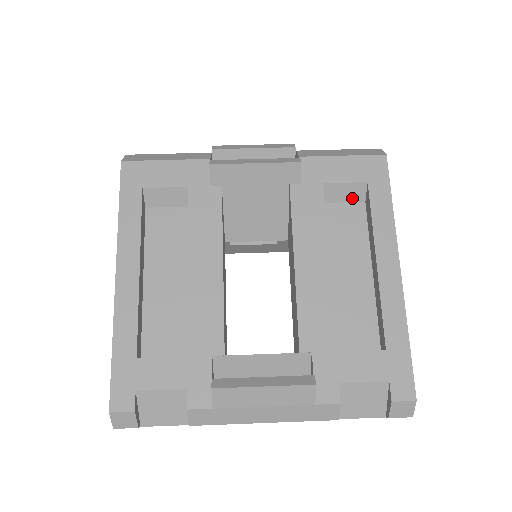
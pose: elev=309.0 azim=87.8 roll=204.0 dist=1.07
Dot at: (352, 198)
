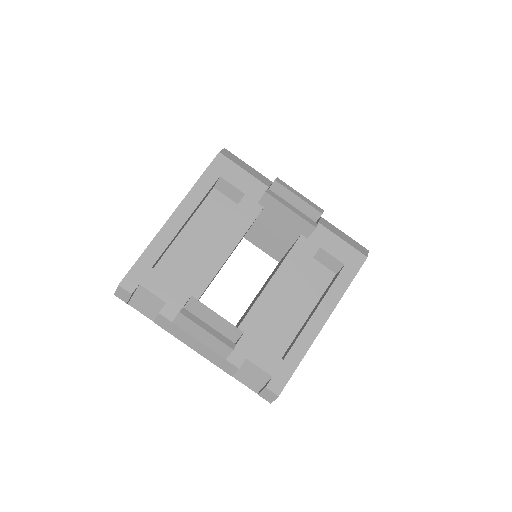
Dot at: (330, 267)
